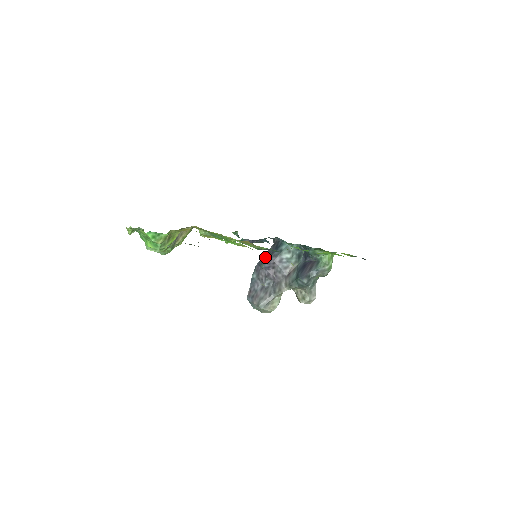
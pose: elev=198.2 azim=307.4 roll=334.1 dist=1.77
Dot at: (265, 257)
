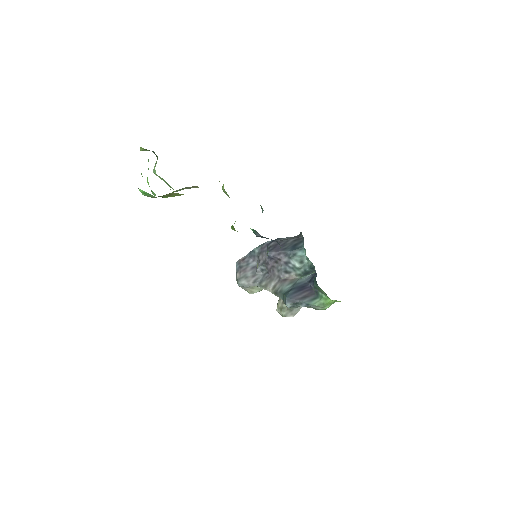
Dot at: (277, 245)
